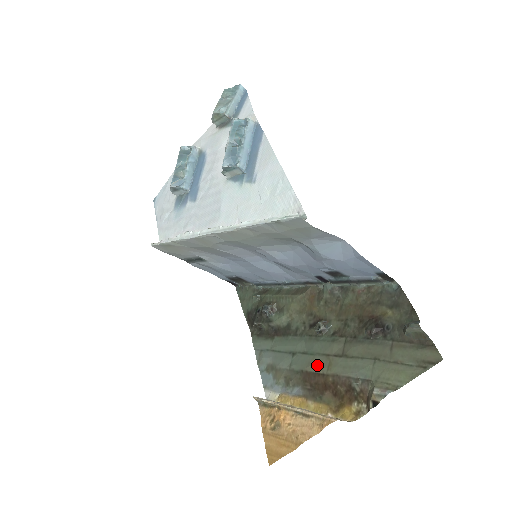
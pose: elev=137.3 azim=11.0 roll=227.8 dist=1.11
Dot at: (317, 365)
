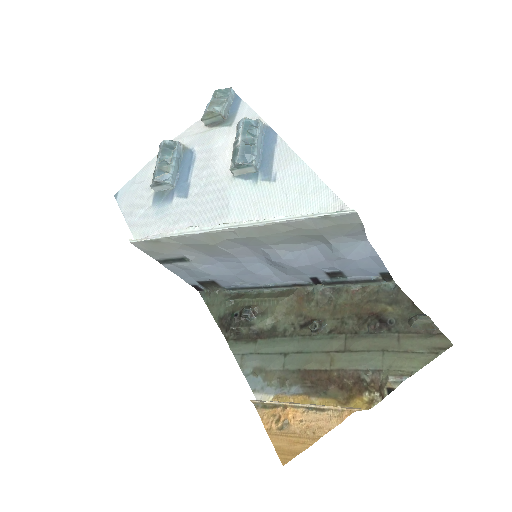
Dot at: (317, 362)
